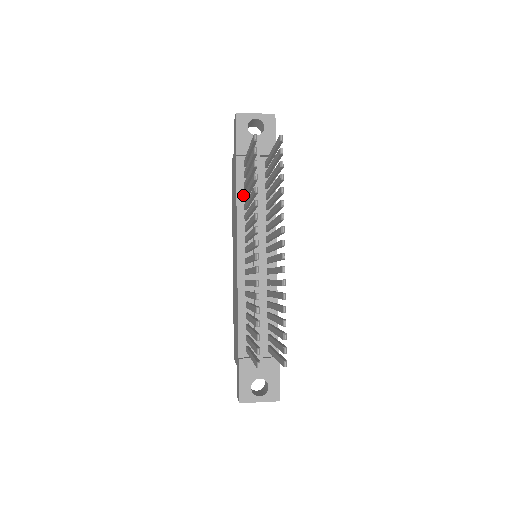
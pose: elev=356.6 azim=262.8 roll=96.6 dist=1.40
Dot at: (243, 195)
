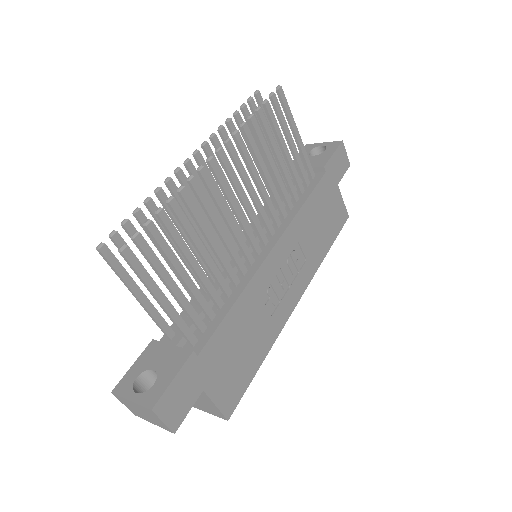
Dot at: occluded
